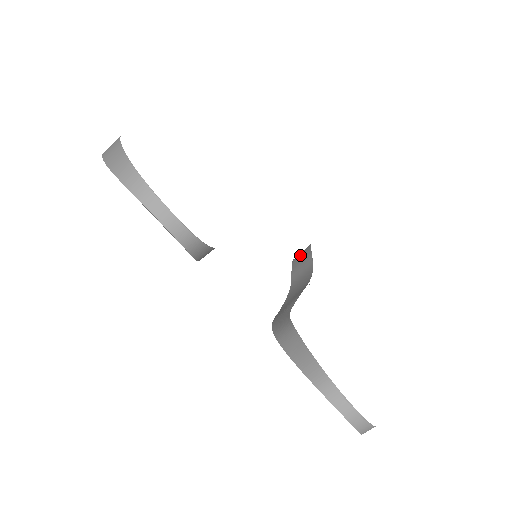
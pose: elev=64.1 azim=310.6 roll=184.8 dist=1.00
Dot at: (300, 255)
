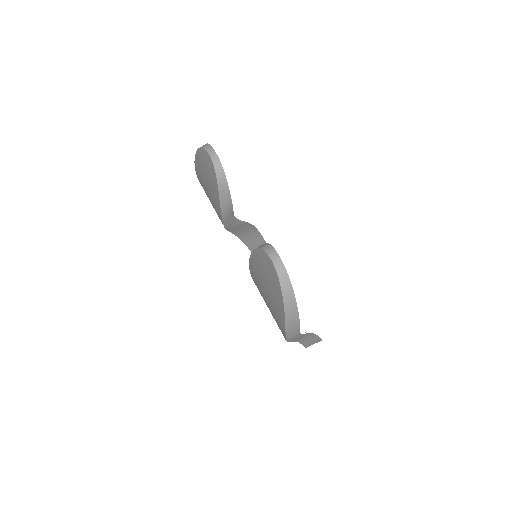
Dot at: occluded
